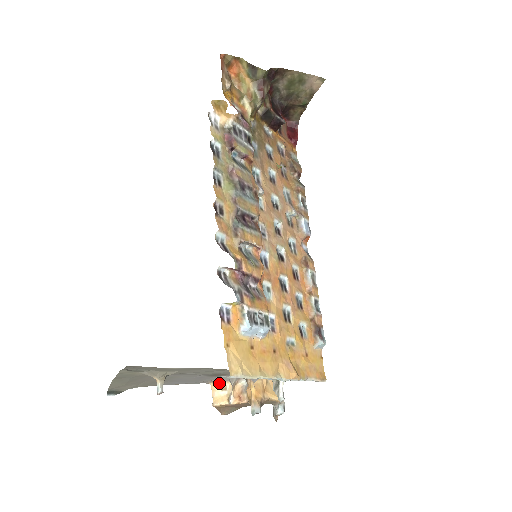
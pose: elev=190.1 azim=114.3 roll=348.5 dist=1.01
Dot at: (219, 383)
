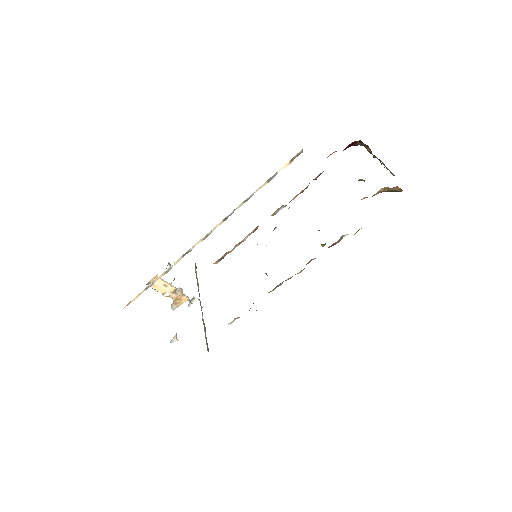
Dot at: (165, 282)
